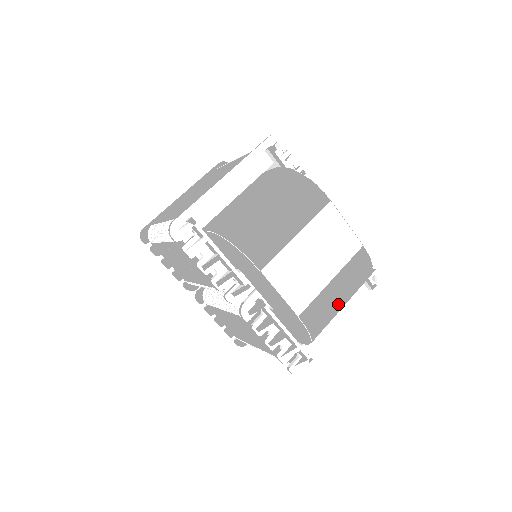
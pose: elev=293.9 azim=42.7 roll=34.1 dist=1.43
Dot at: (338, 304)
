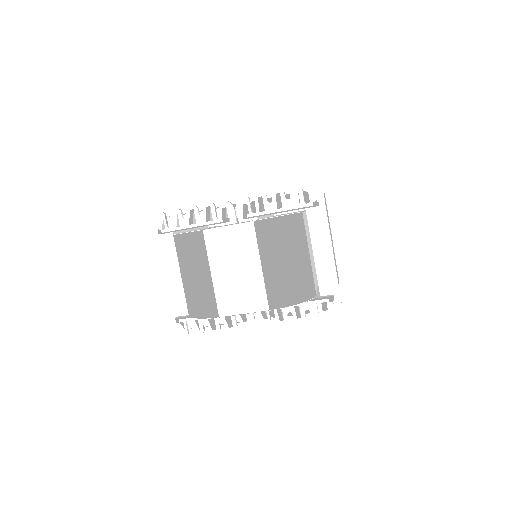
Dot at: (288, 267)
